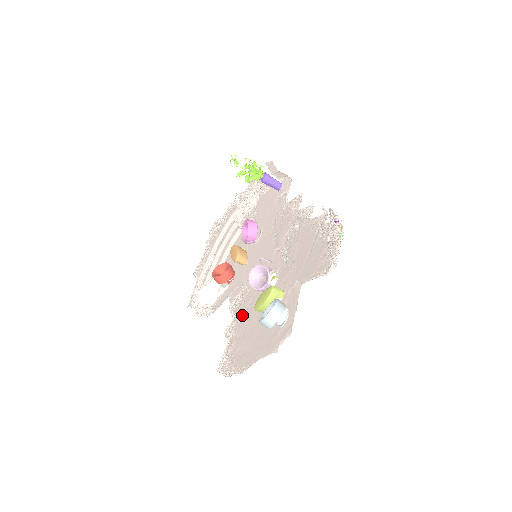
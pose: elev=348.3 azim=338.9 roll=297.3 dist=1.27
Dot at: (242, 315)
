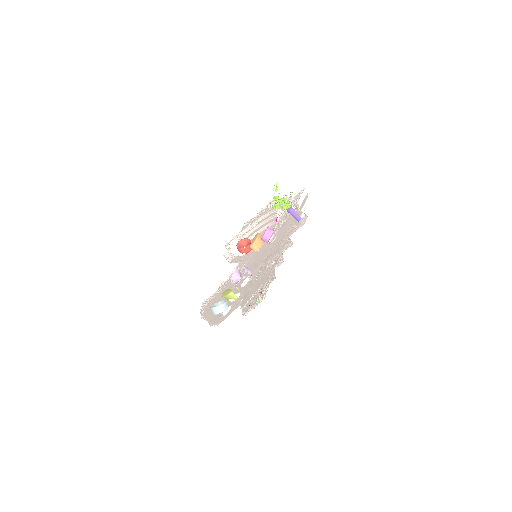
Dot at: (229, 284)
